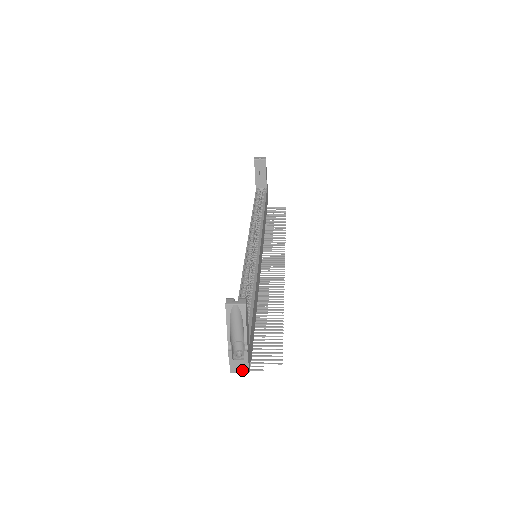
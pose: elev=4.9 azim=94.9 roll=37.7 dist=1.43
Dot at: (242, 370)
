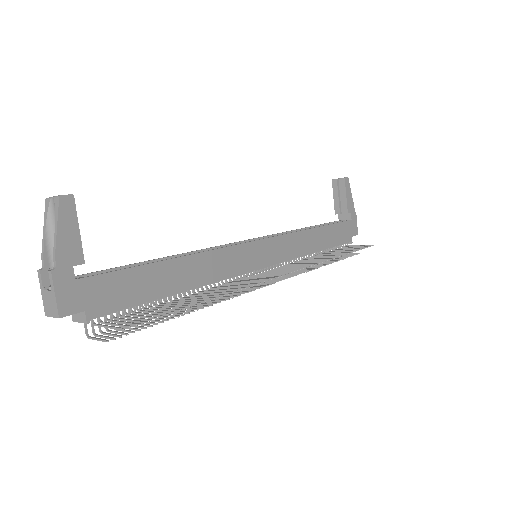
Dot at: (53, 311)
